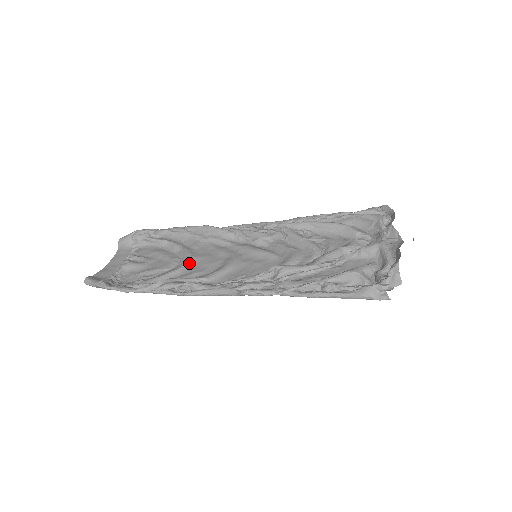
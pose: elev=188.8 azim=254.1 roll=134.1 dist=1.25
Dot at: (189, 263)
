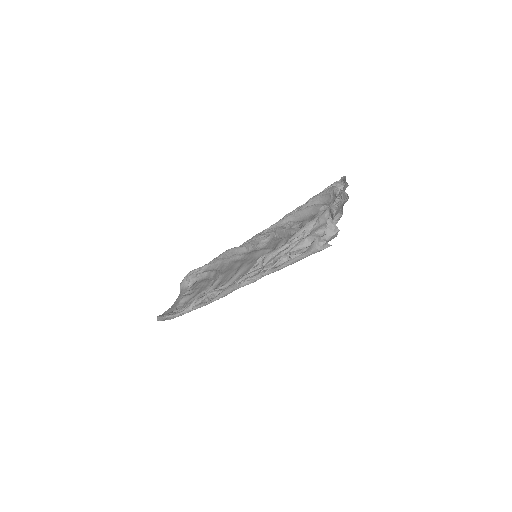
Dot at: (217, 280)
